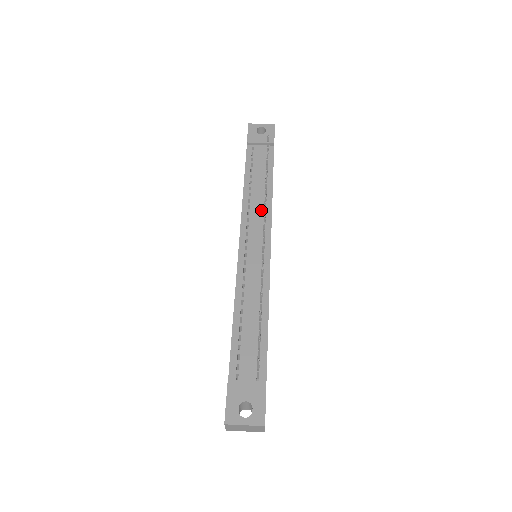
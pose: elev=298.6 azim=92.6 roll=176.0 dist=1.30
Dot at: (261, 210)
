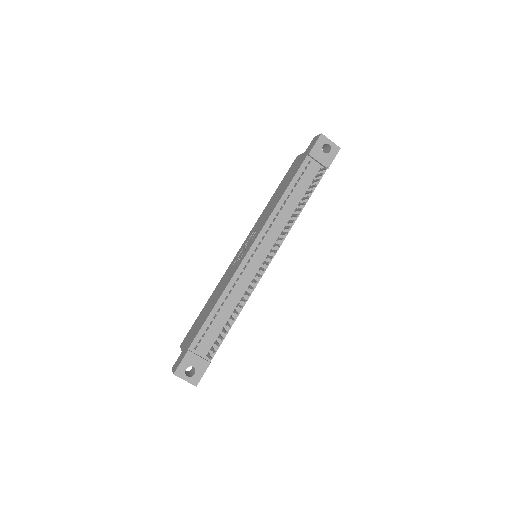
Dot at: (281, 228)
